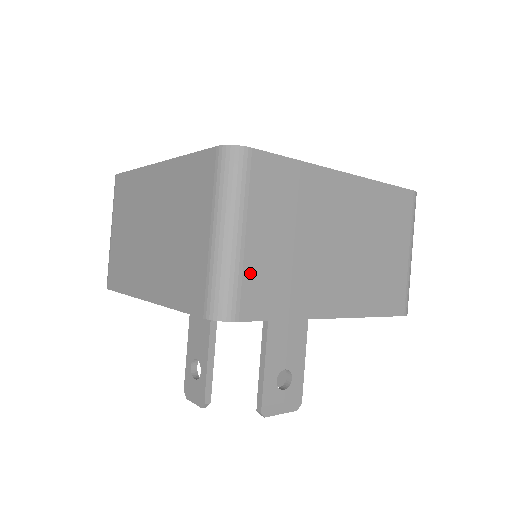
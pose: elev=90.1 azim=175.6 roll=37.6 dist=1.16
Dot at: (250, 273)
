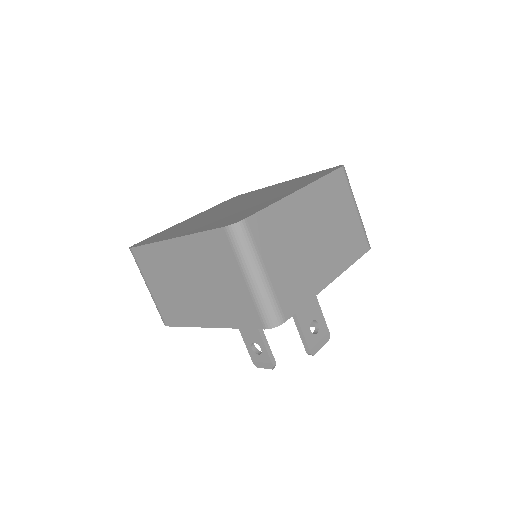
Dot at: (279, 291)
